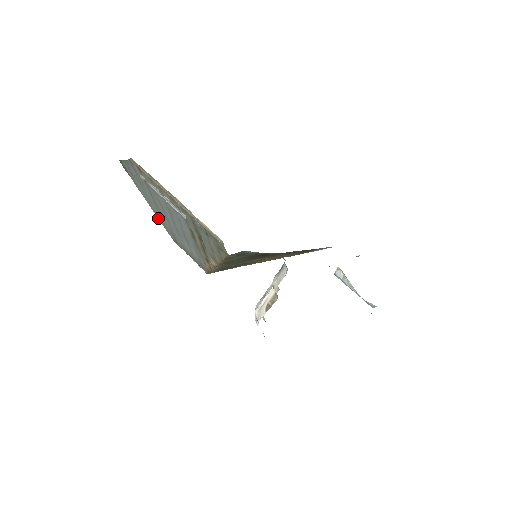
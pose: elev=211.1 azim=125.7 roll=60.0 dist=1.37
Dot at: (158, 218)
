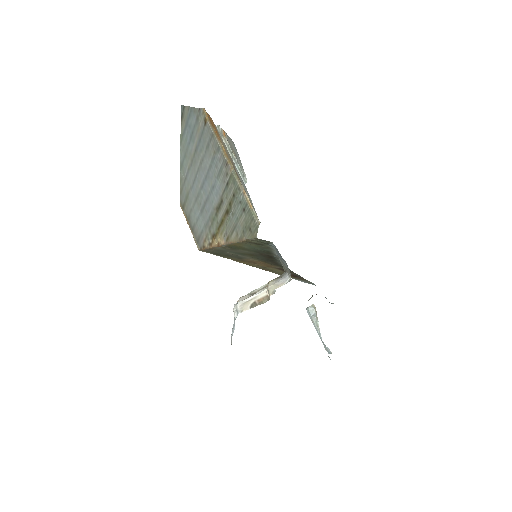
Dot at: (181, 176)
